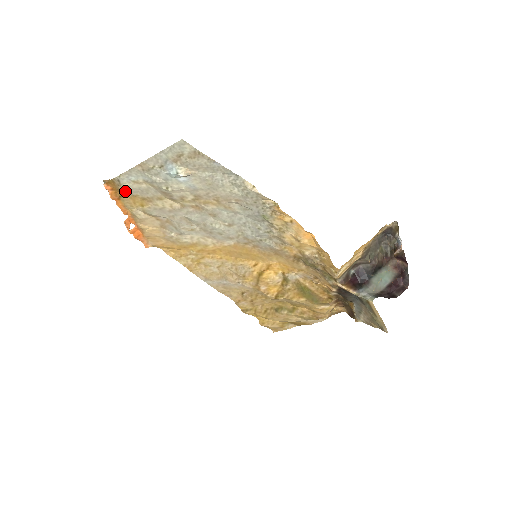
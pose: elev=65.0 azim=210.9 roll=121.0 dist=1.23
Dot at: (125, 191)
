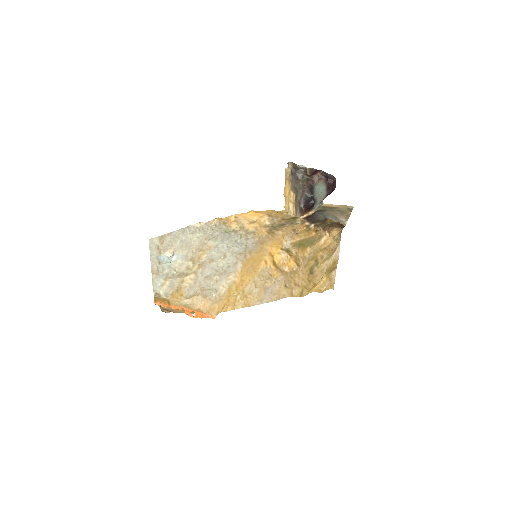
Dot at: (166, 296)
